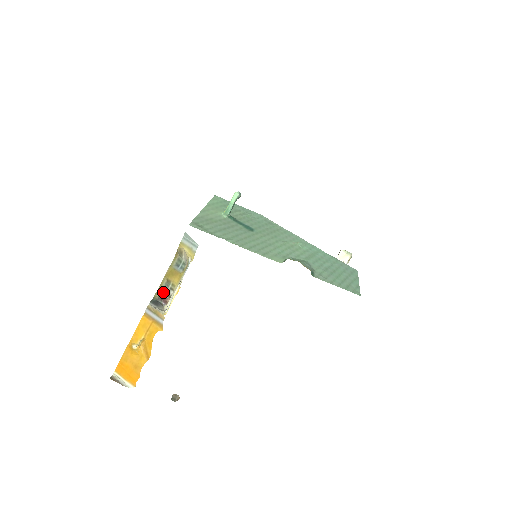
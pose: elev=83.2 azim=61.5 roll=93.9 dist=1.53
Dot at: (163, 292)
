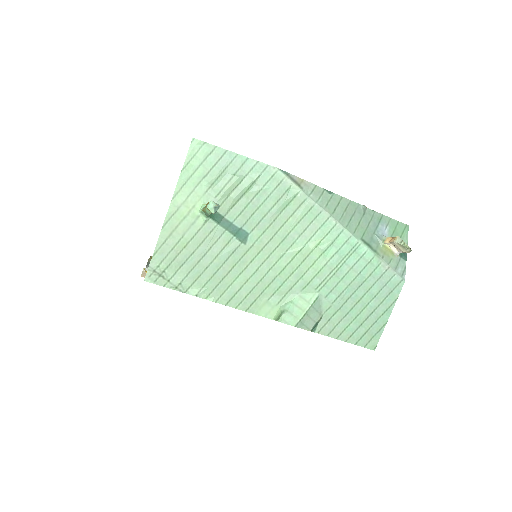
Dot at: occluded
